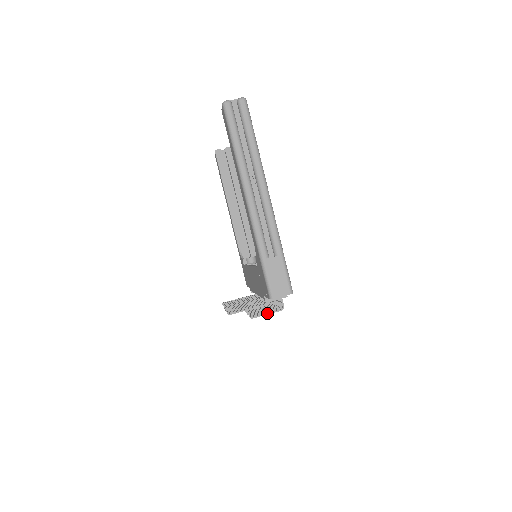
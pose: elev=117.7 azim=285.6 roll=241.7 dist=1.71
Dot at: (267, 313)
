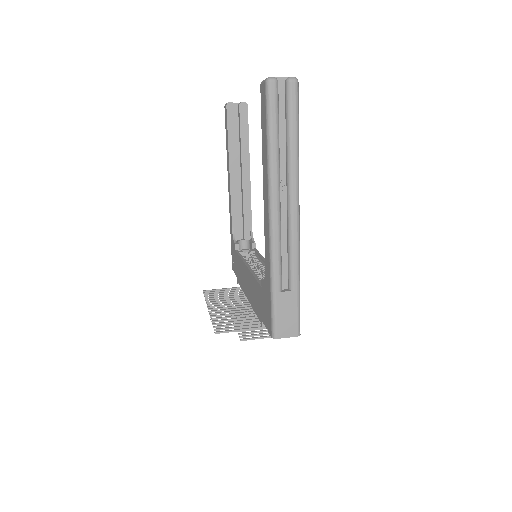
Dot at: (260, 337)
